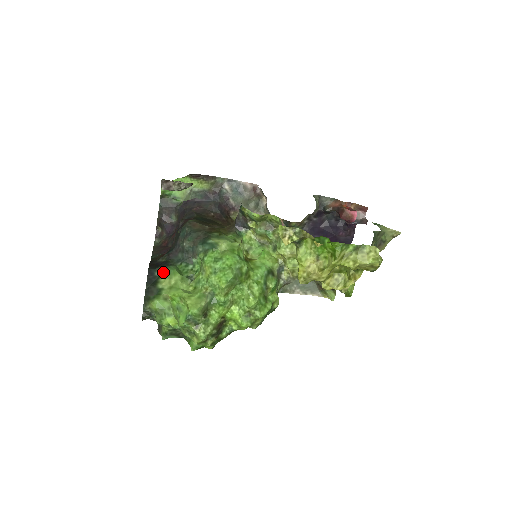
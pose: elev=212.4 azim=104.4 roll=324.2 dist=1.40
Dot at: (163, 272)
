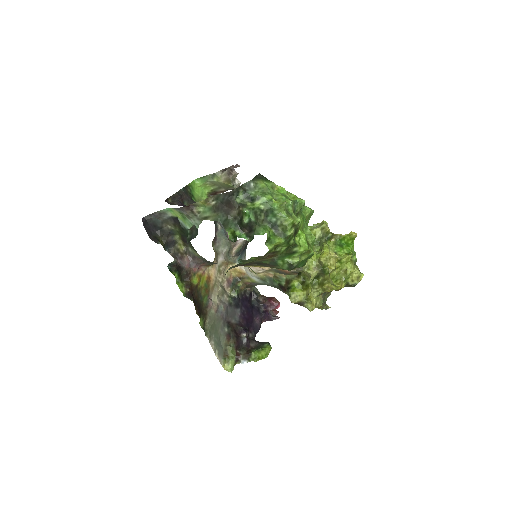
Dot at: occluded
